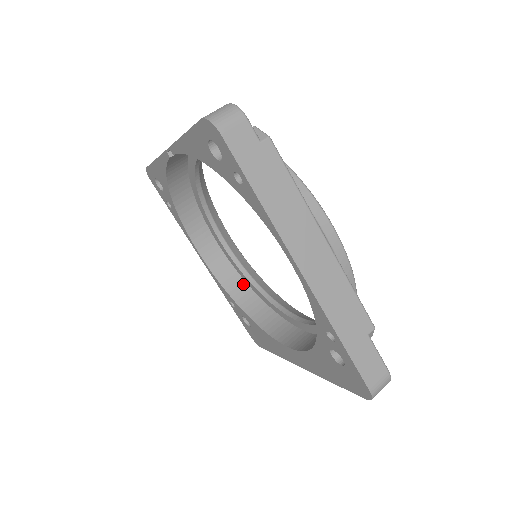
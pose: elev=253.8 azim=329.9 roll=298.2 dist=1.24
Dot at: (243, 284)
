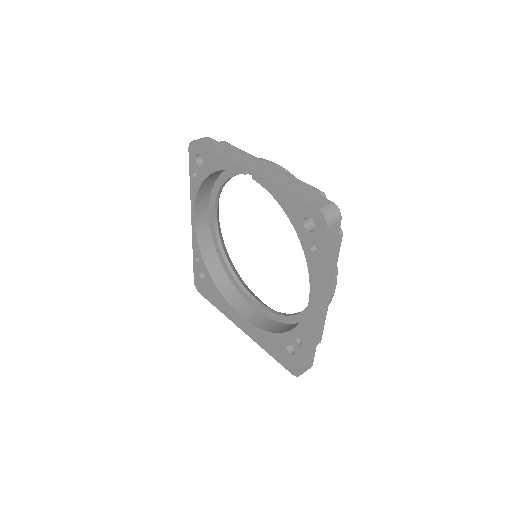
Dot at: (213, 249)
